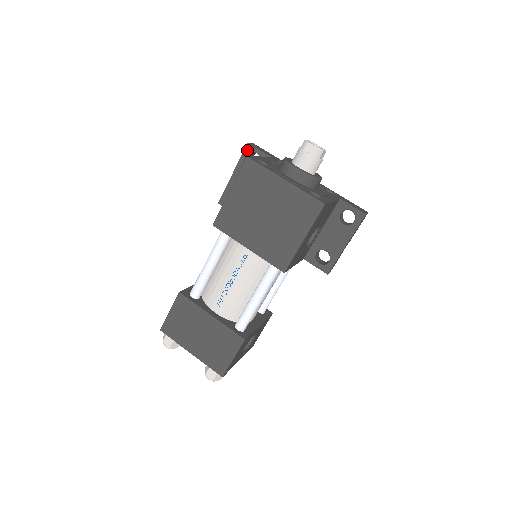
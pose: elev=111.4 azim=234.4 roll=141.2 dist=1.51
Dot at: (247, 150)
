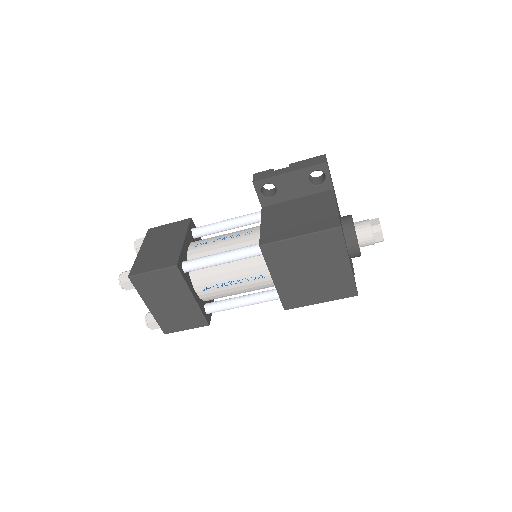
Dot at: (321, 167)
